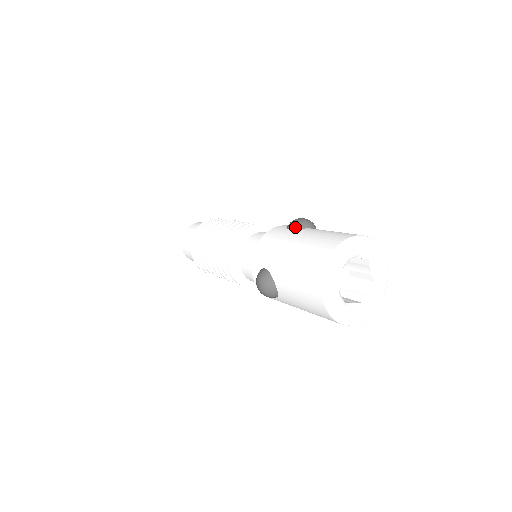
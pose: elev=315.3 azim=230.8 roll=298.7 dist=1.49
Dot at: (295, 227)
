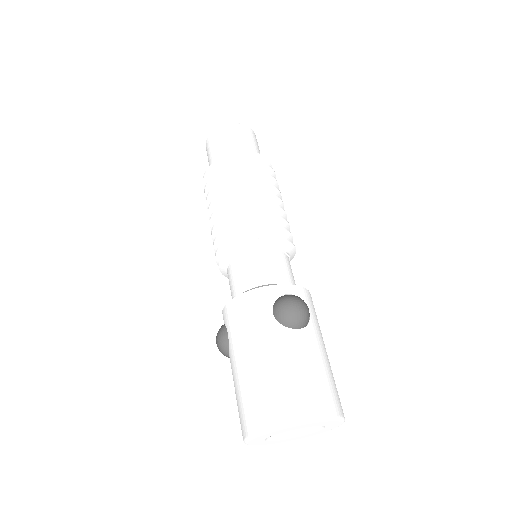
Dot at: (279, 318)
